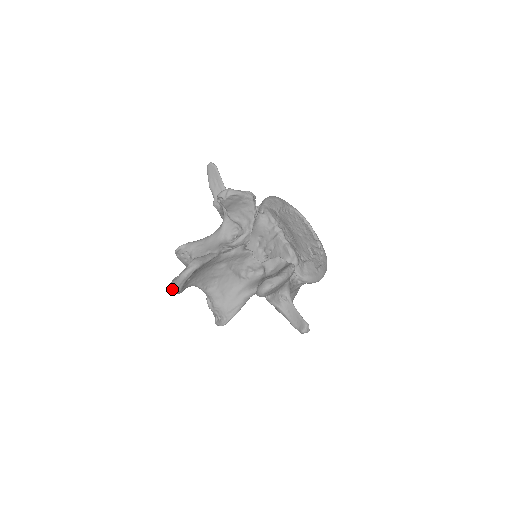
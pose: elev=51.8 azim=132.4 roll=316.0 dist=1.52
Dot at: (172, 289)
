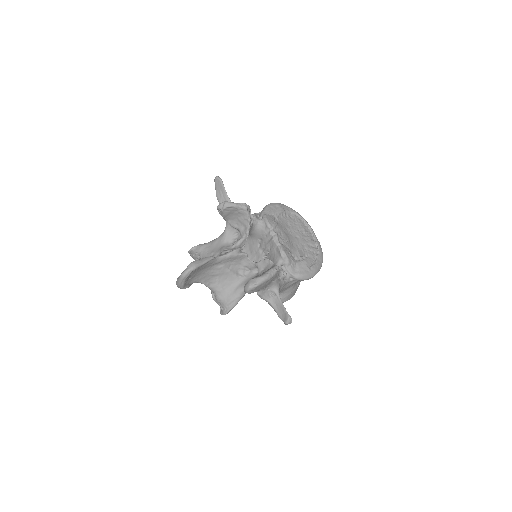
Dot at: (177, 286)
